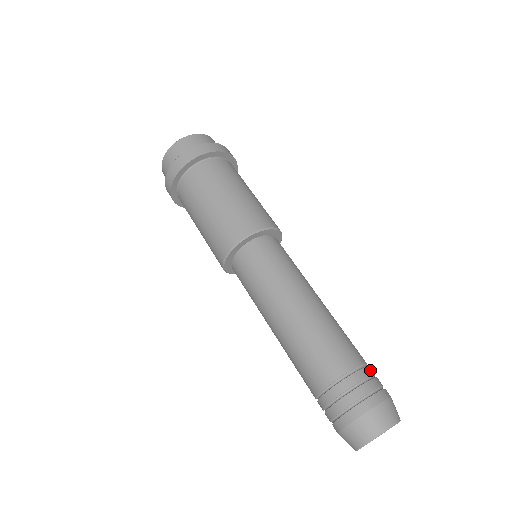
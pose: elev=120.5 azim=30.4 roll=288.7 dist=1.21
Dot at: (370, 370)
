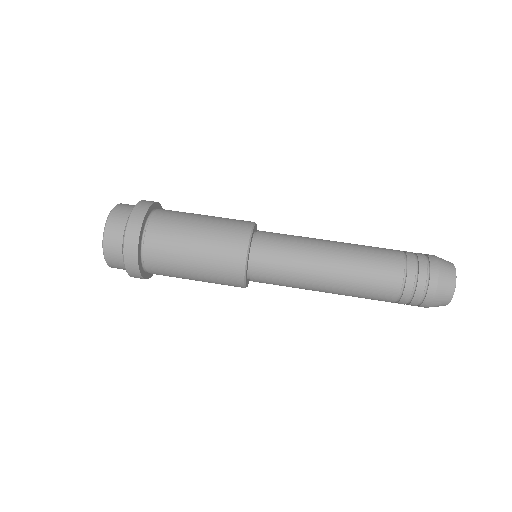
Dot at: occluded
